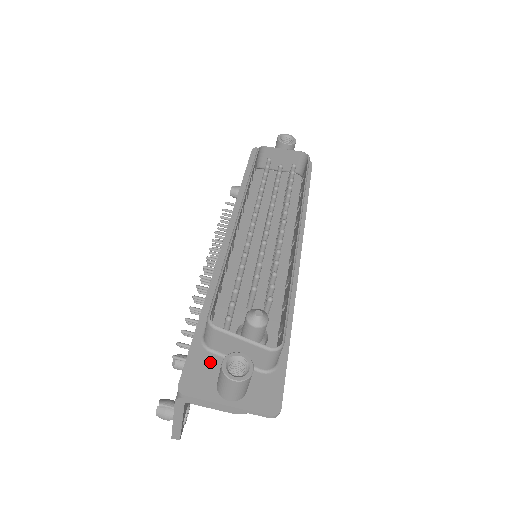
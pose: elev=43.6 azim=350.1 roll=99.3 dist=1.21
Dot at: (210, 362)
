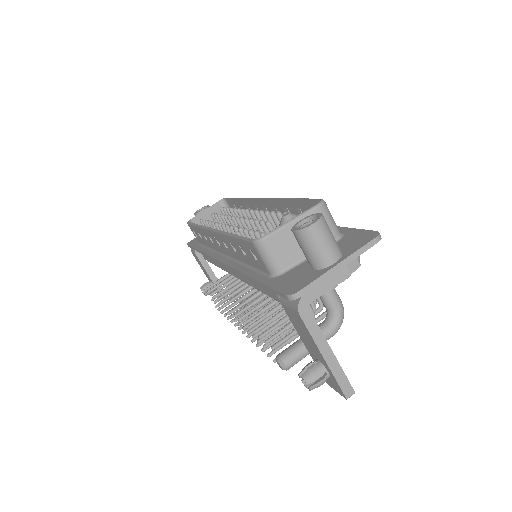
Dot at: (293, 273)
